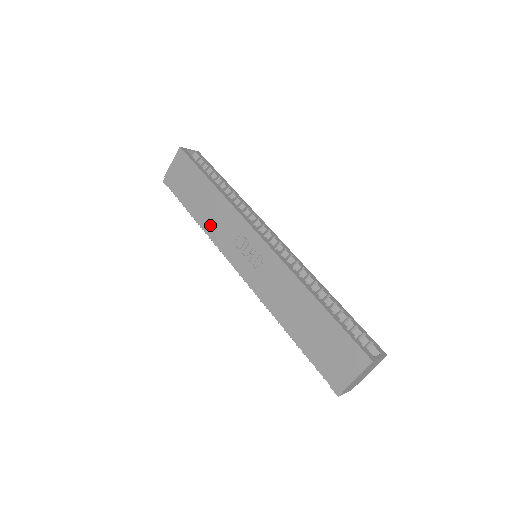
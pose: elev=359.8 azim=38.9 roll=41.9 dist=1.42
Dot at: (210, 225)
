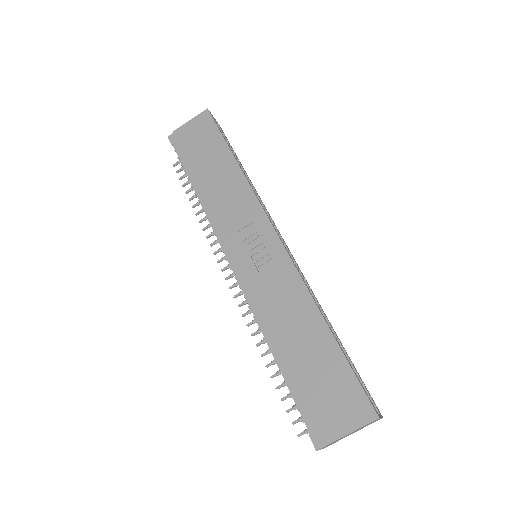
Dot at: (214, 202)
